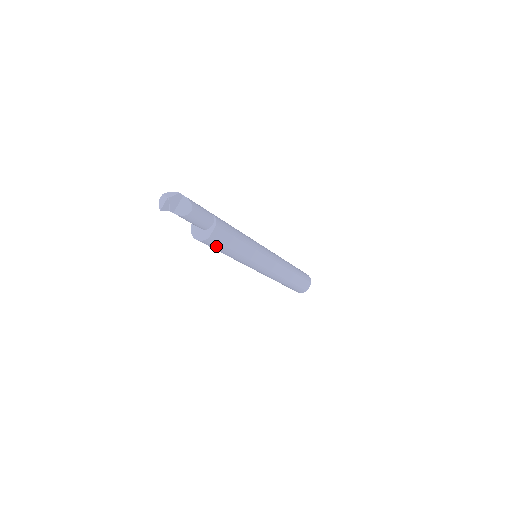
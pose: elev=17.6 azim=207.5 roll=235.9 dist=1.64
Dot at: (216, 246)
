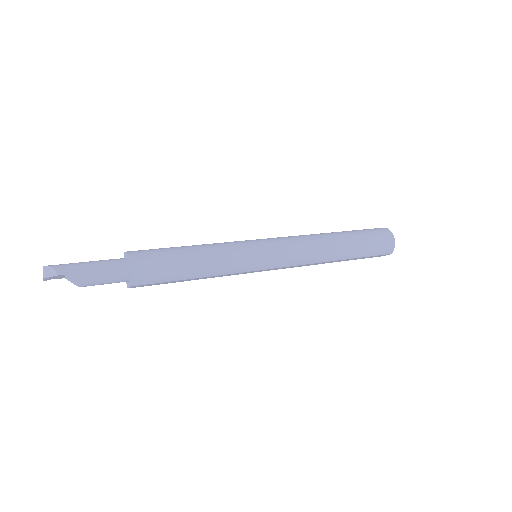
Dot at: occluded
